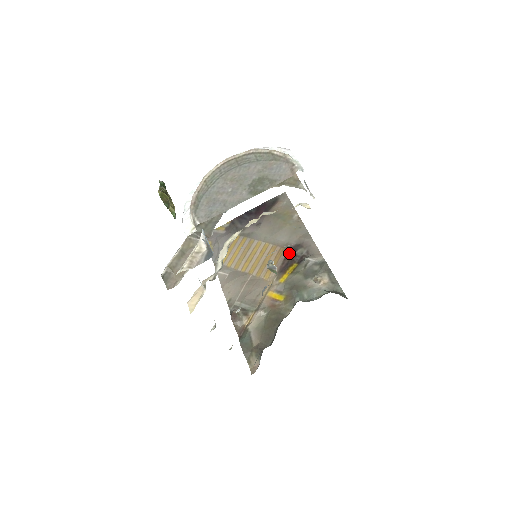
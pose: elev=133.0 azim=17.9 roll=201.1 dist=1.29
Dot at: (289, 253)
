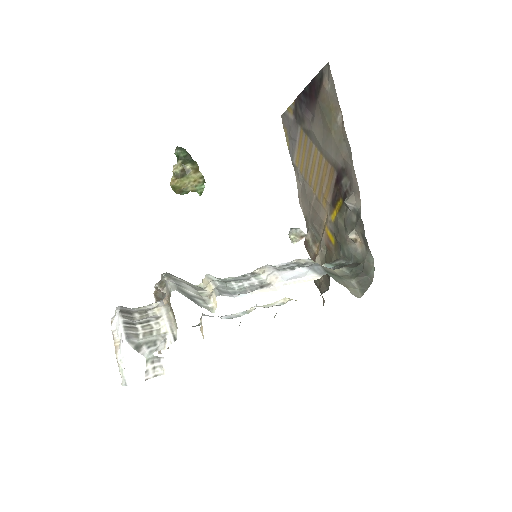
Dot at: (337, 179)
